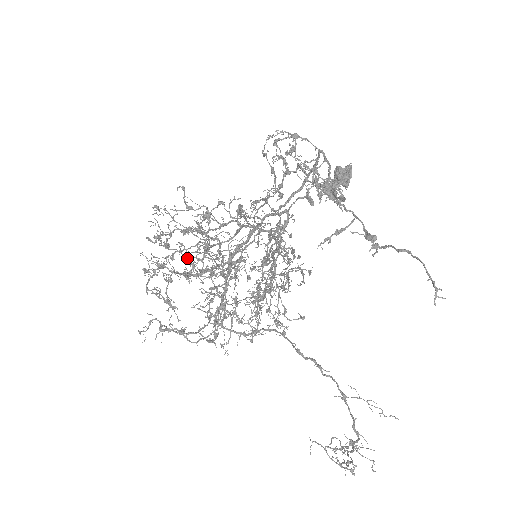
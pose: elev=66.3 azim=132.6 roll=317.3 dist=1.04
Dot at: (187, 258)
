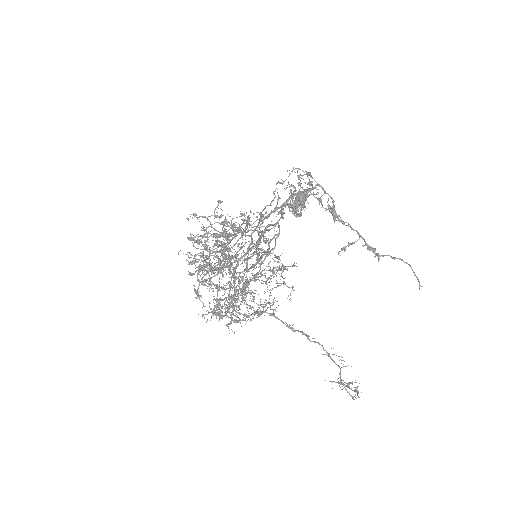
Dot at: (218, 257)
